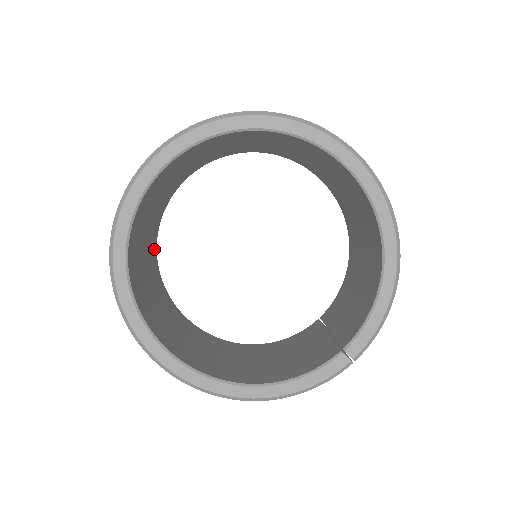
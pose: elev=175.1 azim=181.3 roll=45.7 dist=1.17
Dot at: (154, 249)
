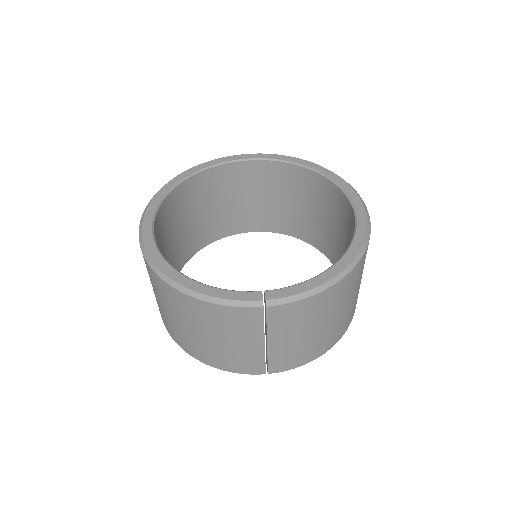
Dot at: (197, 245)
